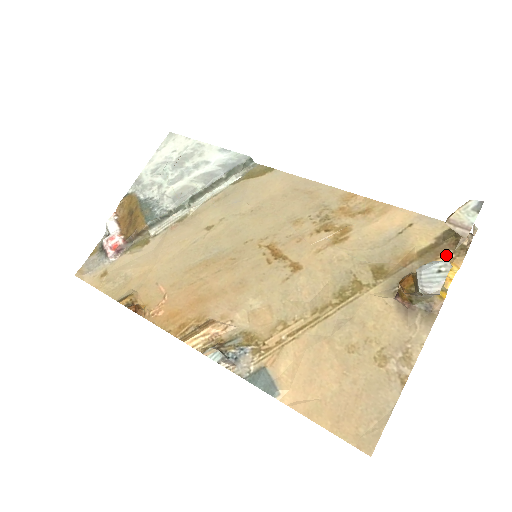
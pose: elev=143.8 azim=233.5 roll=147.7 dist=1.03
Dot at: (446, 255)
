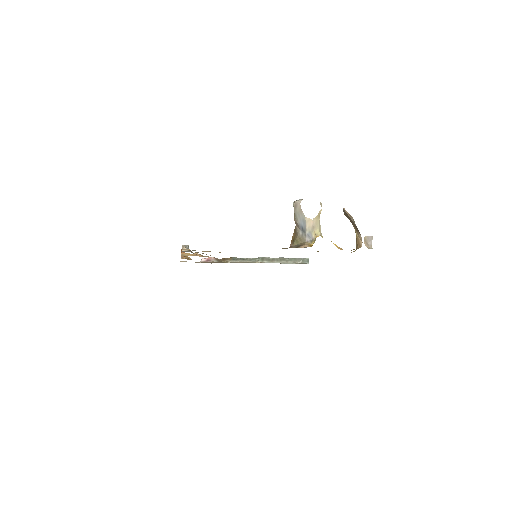
Dot at: occluded
